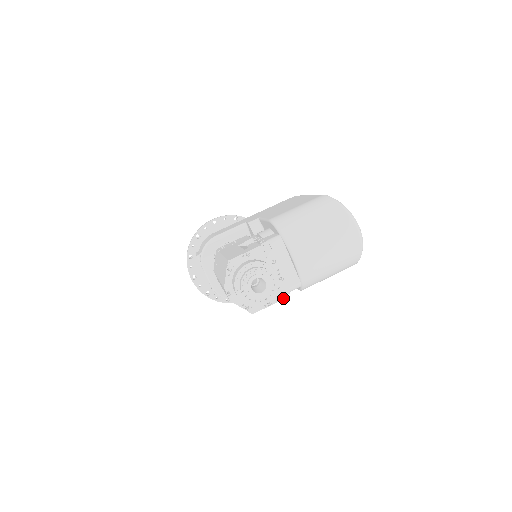
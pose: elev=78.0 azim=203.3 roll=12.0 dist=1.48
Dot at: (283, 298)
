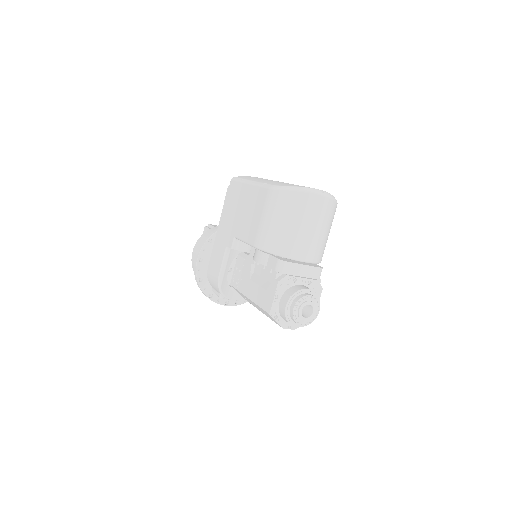
Dot at: (321, 290)
